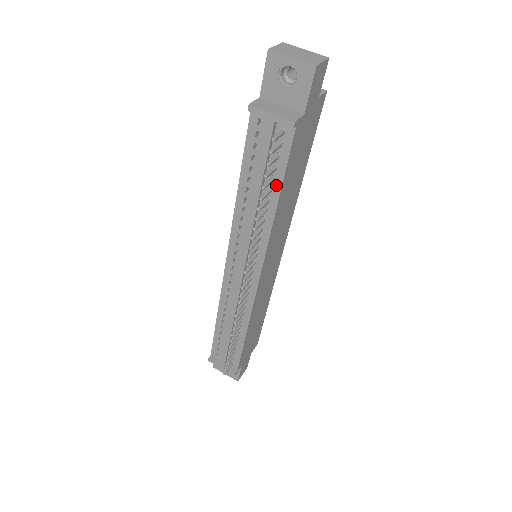
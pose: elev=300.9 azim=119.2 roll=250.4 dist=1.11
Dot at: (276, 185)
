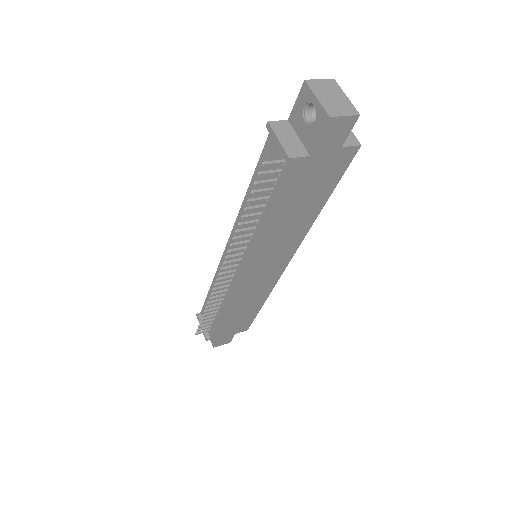
Dot at: (268, 205)
